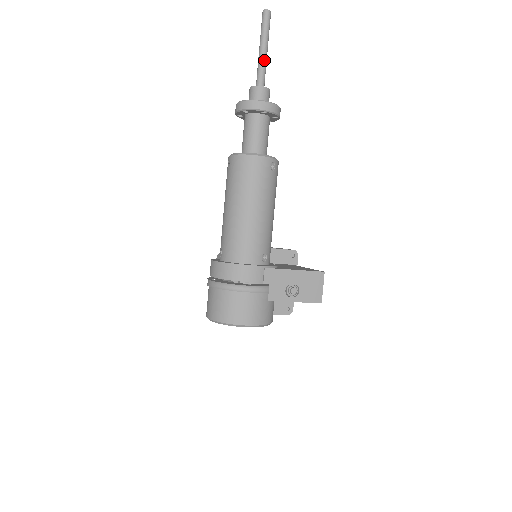
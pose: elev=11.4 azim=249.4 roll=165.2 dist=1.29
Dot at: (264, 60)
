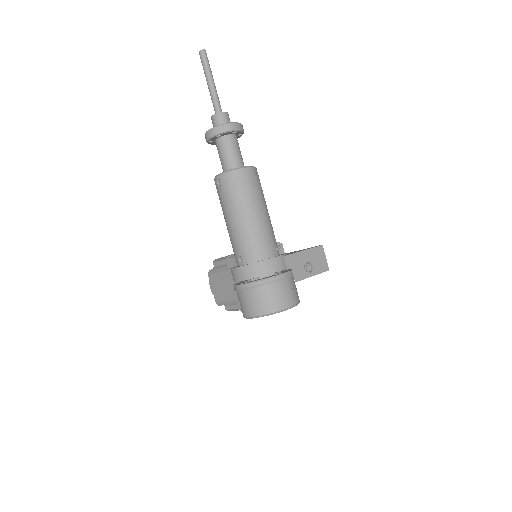
Dot at: (215, 91)
